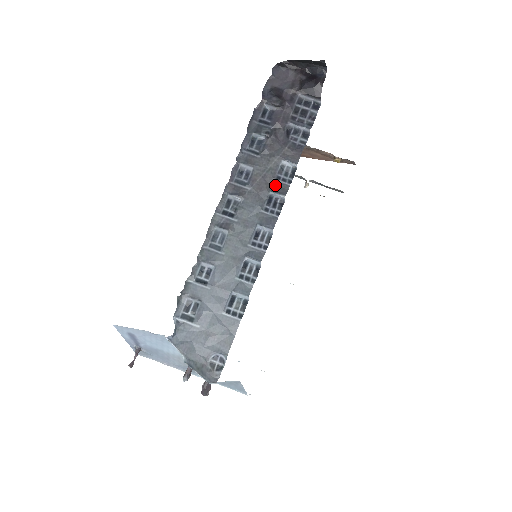
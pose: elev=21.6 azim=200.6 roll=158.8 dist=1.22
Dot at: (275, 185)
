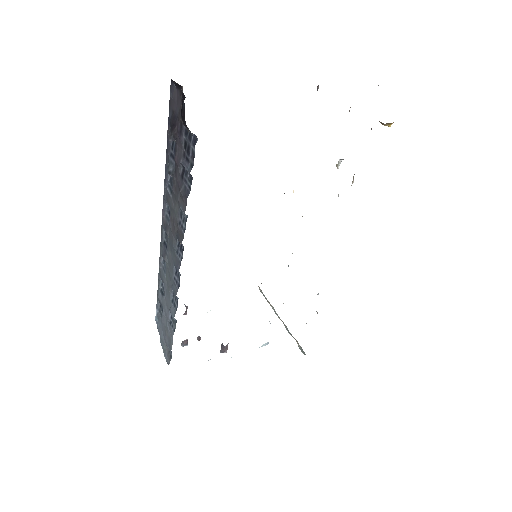
Dot at: (178, 230)
